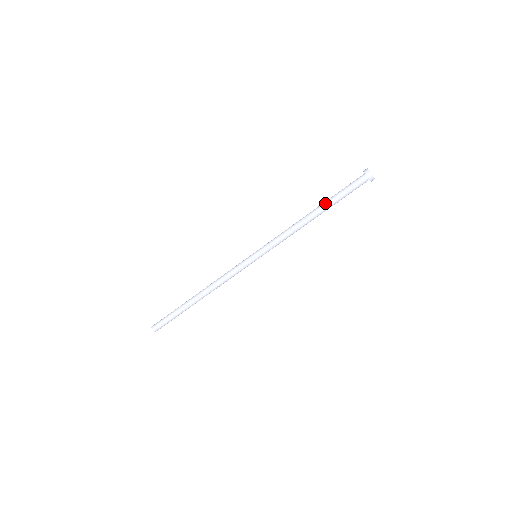
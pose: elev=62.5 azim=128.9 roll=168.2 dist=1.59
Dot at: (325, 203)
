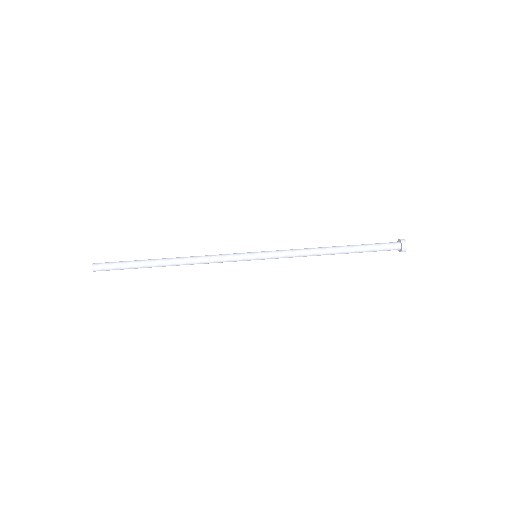
Dot at: (350, 245)
